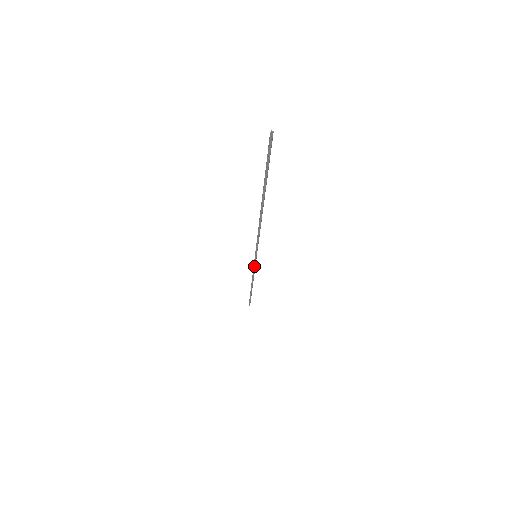
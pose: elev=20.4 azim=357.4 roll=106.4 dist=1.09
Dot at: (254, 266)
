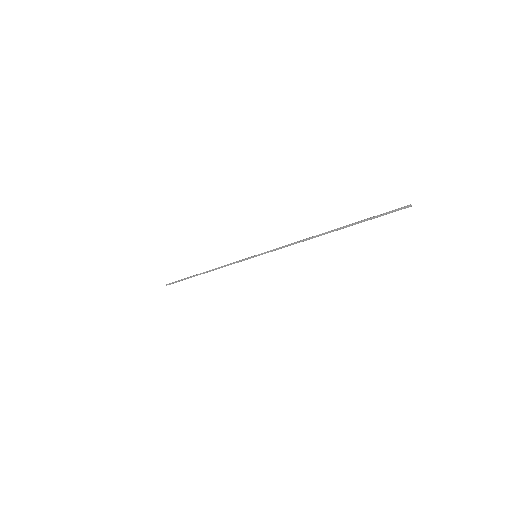
Dot at: occluded
